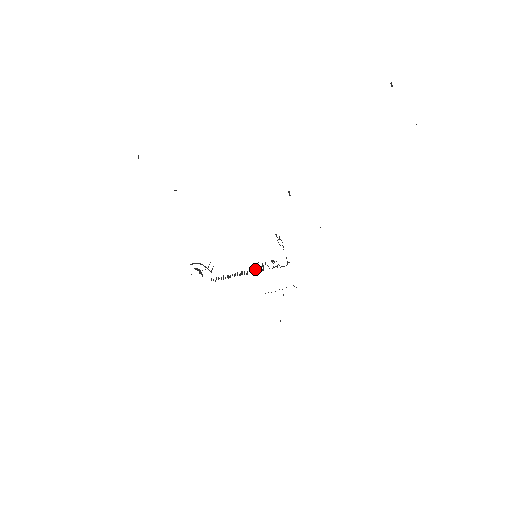
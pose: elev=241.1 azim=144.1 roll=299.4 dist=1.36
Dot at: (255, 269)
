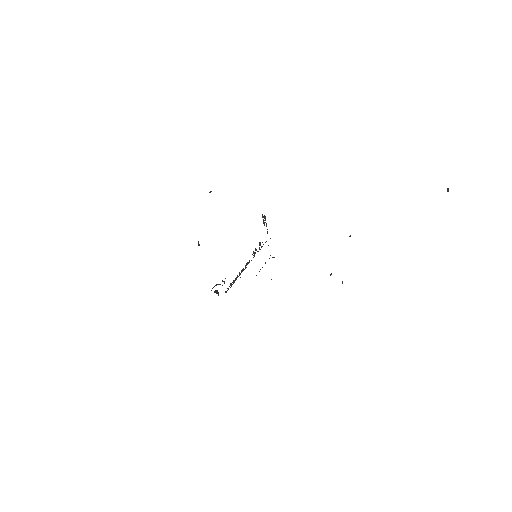
Dot at: (249, 260)
